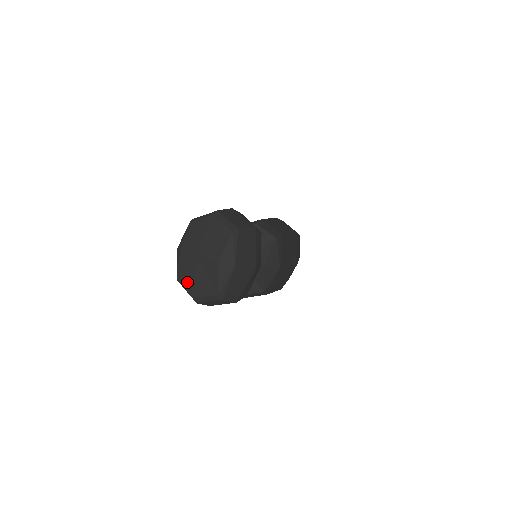
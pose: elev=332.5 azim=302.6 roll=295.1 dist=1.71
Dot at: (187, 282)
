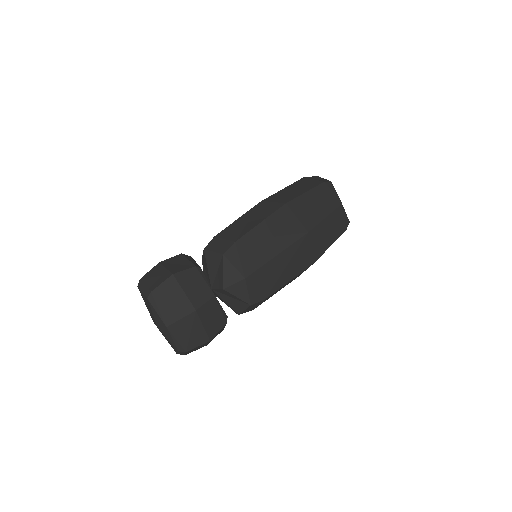
Dot at: occluded
